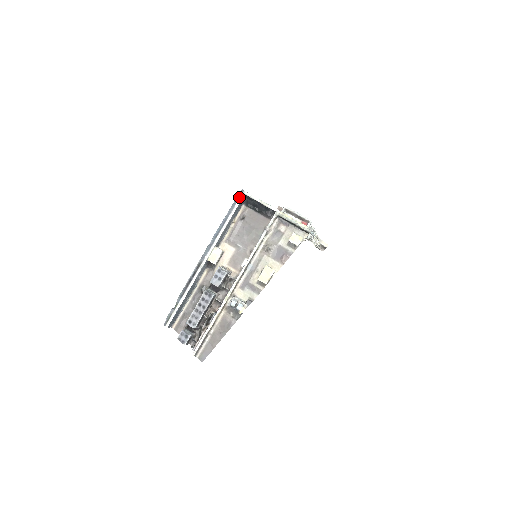
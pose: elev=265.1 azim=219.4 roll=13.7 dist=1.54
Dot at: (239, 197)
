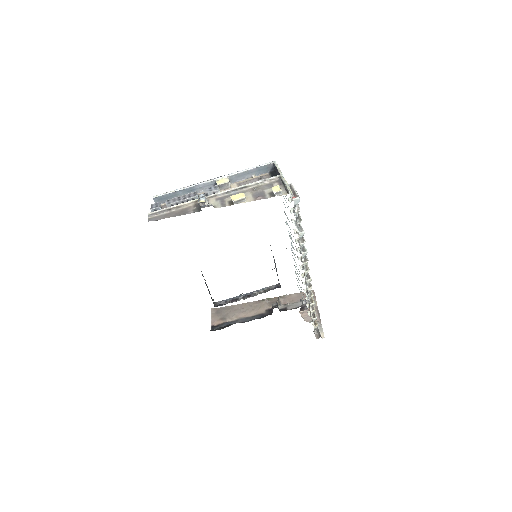
Dot at: (269, 162)
